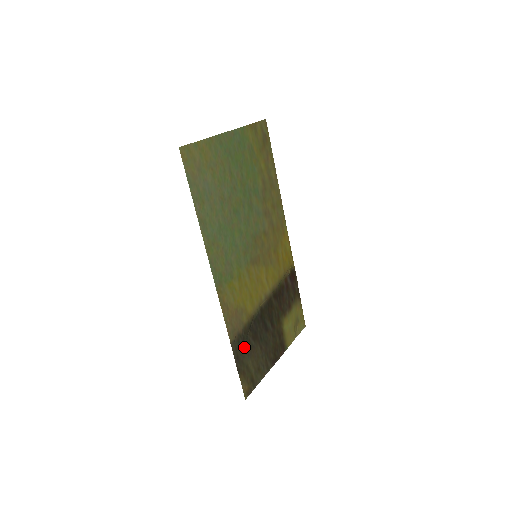
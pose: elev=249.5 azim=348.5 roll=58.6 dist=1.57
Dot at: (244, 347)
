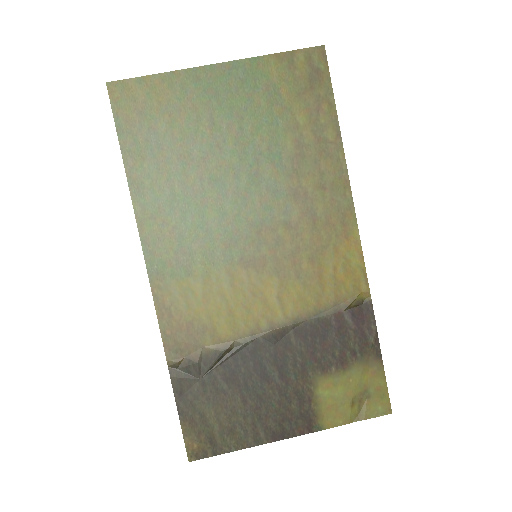
Dot at: (200, 384)
